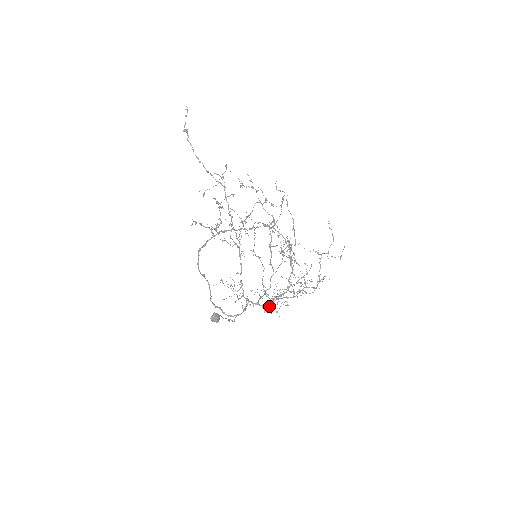
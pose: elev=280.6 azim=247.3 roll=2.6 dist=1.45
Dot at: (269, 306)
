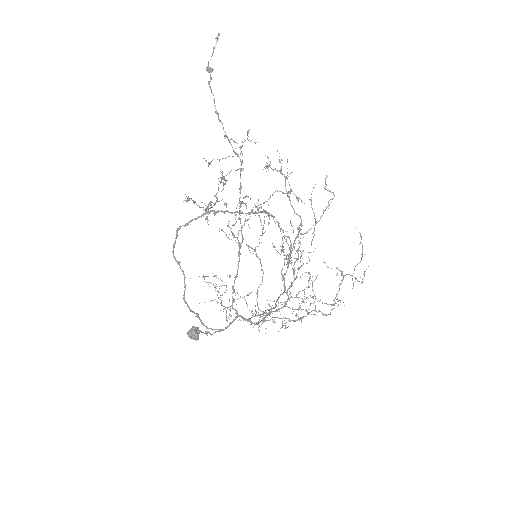
Dot at: occluded
